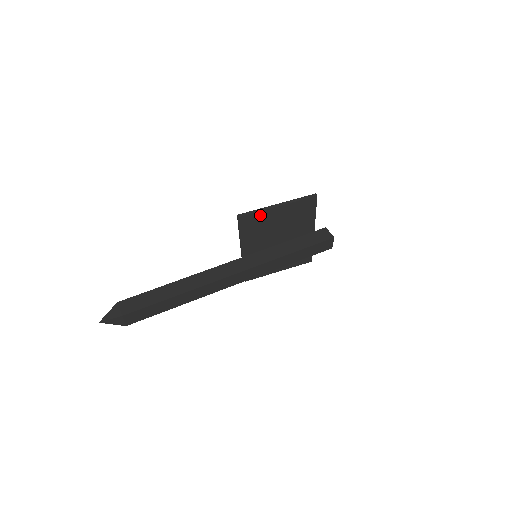
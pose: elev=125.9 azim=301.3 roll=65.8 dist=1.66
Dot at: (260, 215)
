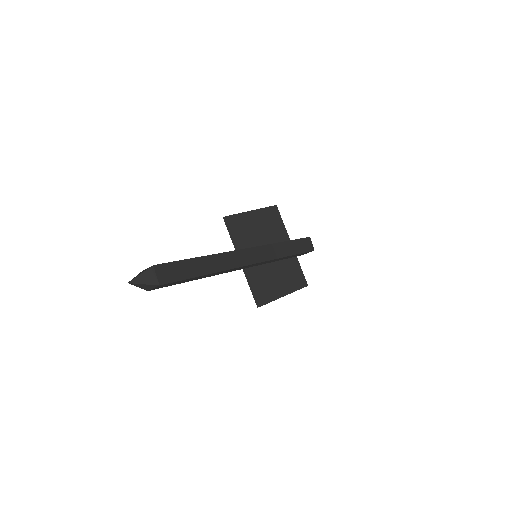
Dot at: (241, 218)
